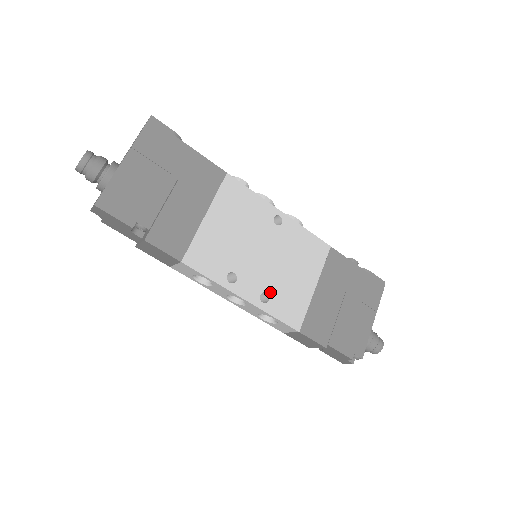
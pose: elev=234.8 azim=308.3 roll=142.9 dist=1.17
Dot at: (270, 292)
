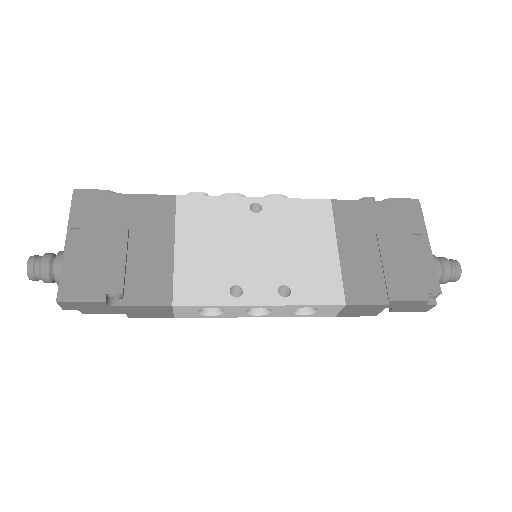
Dot at: (287, 282)
